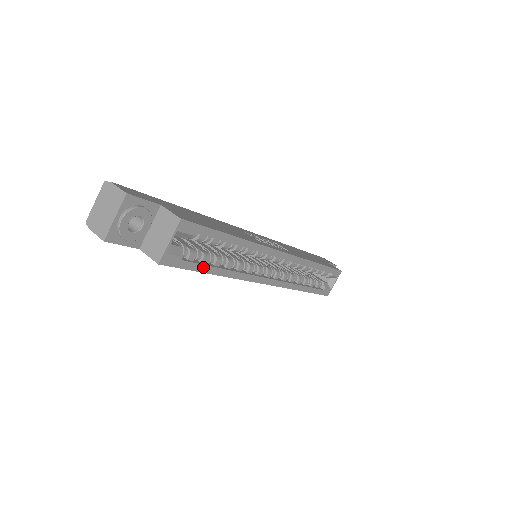
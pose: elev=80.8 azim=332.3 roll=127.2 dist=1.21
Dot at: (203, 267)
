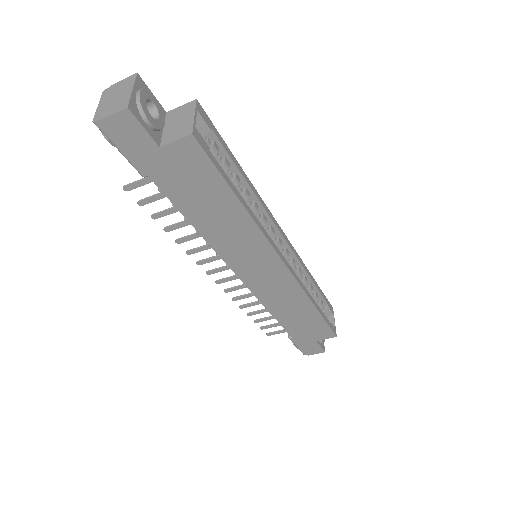
Dot at: (228, 180)
